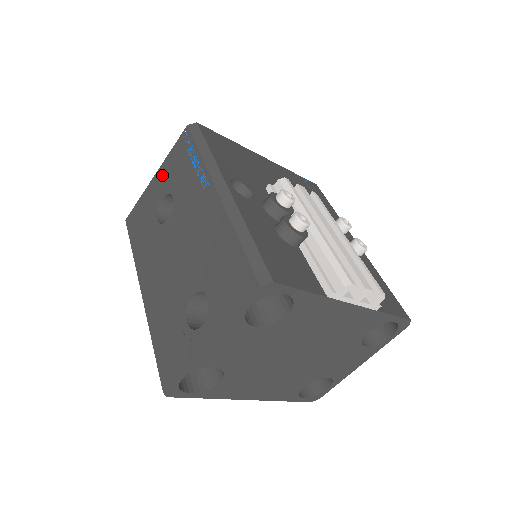
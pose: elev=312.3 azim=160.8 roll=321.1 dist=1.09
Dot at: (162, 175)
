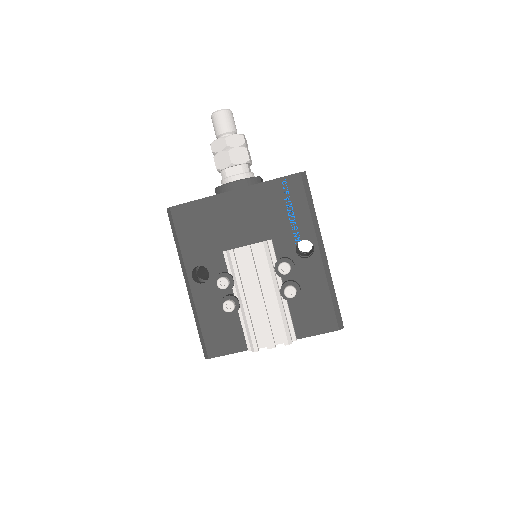
Dot at: occluded
